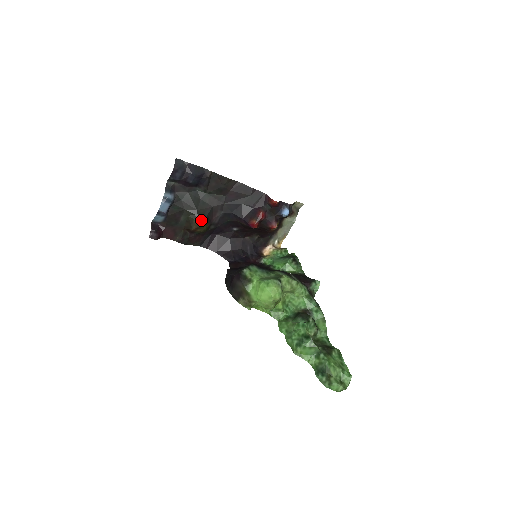
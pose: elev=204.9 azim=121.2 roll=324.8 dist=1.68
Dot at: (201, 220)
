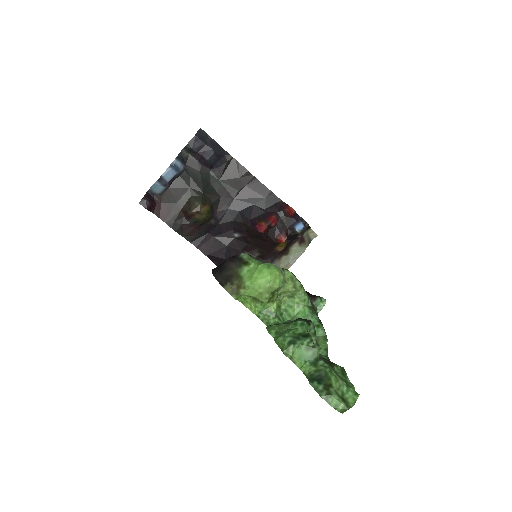
Dot at: (204, 204)
